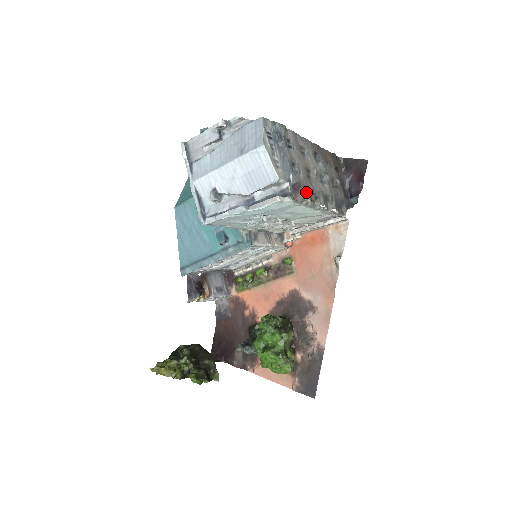
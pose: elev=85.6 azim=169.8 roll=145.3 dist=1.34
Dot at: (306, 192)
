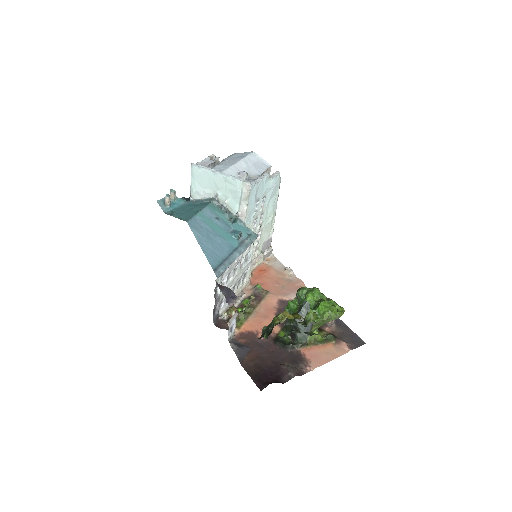
Dot at: occluded
